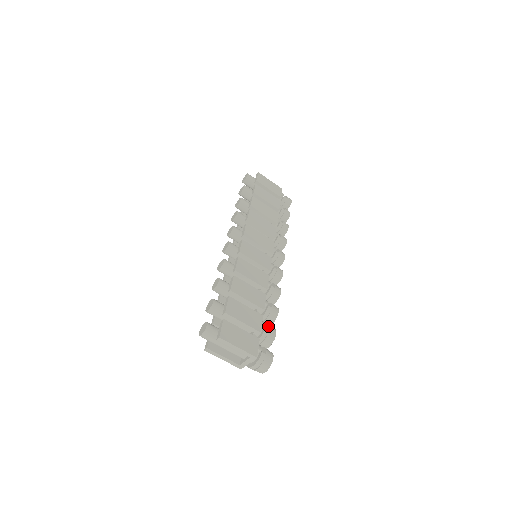
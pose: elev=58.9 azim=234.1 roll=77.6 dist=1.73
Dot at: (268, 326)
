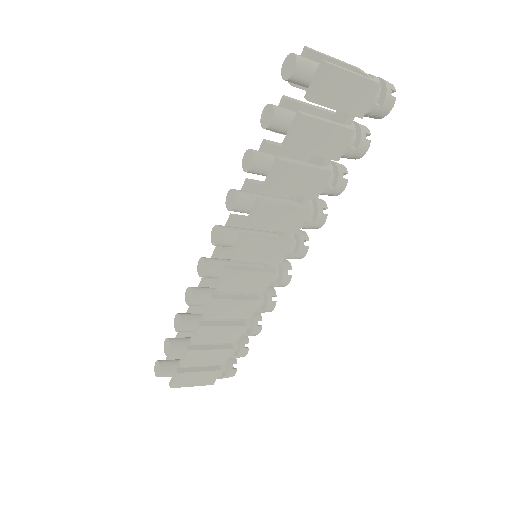
Dot at: (239, 351)
